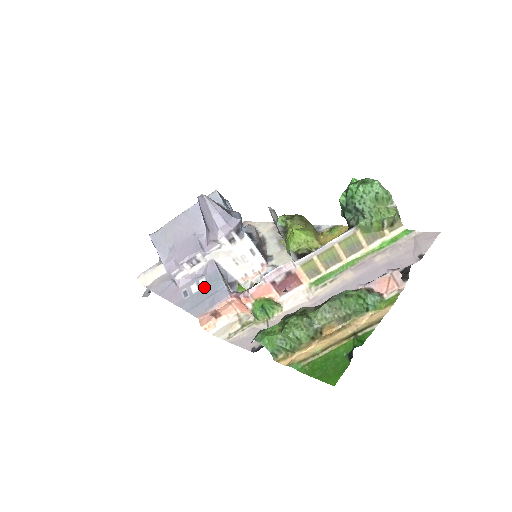
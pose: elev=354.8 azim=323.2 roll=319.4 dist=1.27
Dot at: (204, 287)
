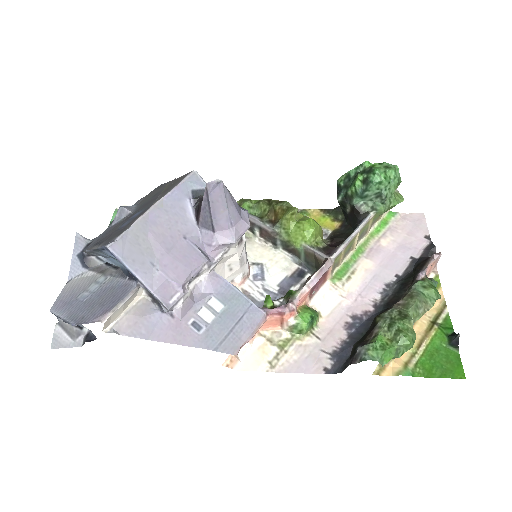
Dot at: (222, 310)
